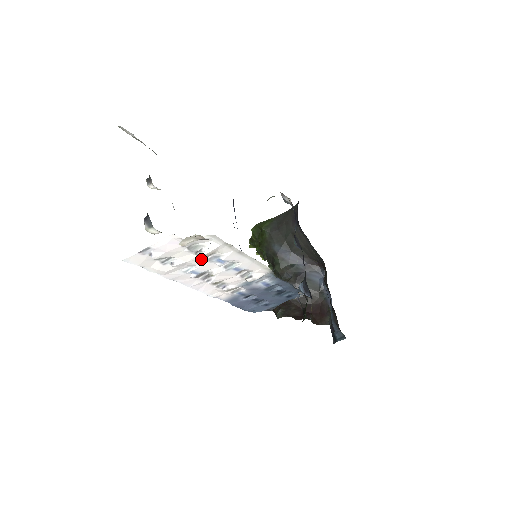
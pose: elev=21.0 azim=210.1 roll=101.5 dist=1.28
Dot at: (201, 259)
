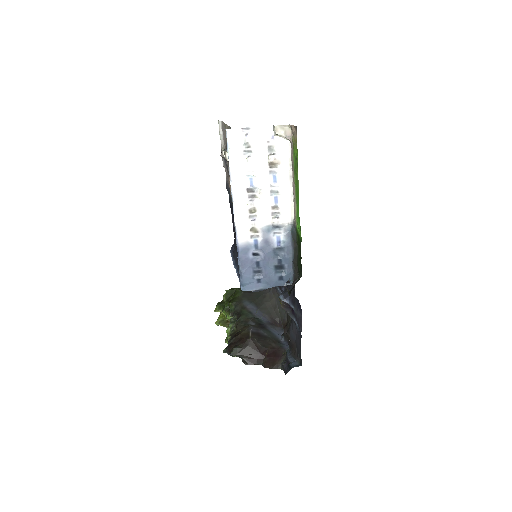
Dot at: (266, 167)
